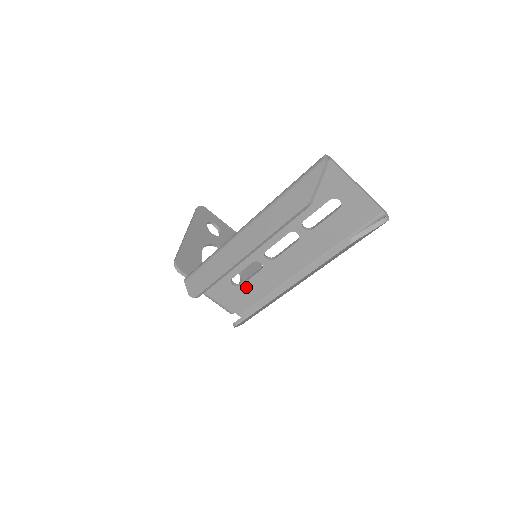
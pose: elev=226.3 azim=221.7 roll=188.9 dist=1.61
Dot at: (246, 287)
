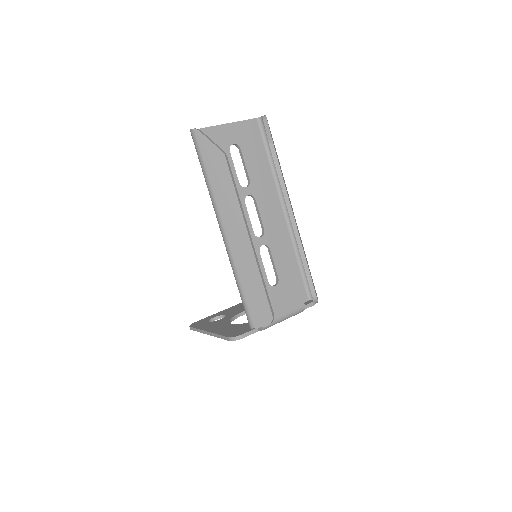
Dot at: (282, 275)
